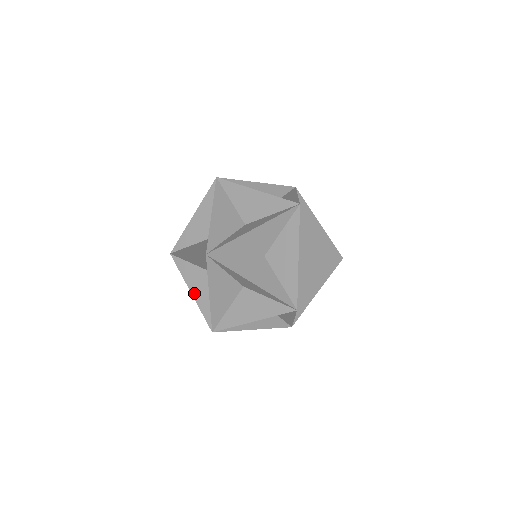
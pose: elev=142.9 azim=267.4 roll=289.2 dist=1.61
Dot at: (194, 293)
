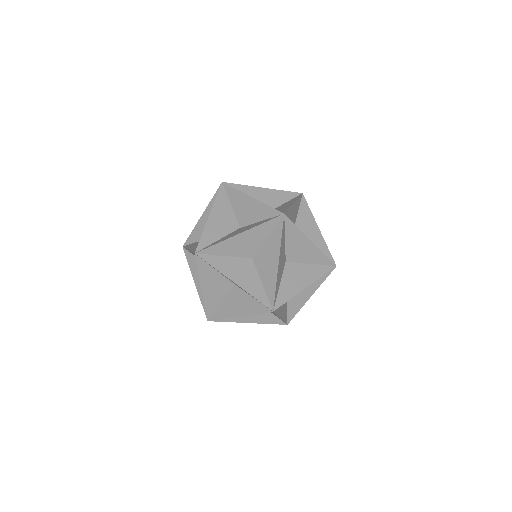
Dot at: (238, 282)
